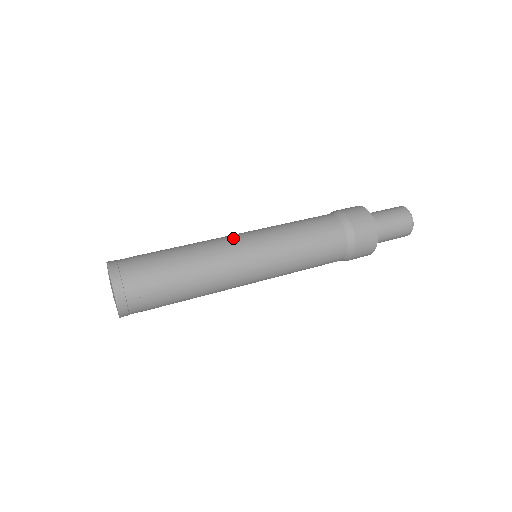
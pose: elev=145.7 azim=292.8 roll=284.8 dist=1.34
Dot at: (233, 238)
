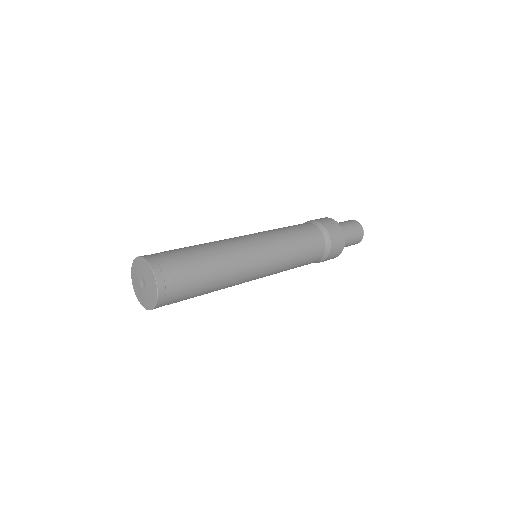
Dot at: (252, 250)
